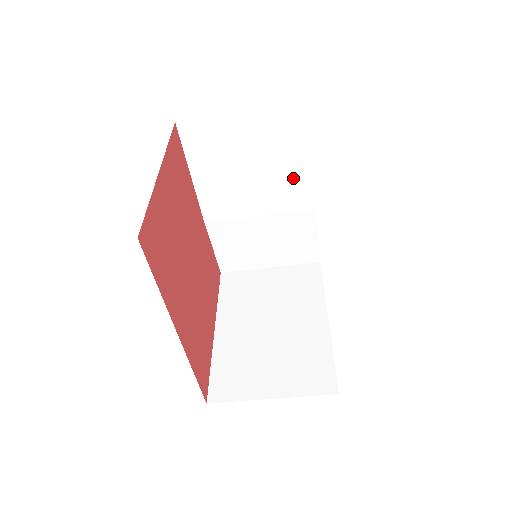
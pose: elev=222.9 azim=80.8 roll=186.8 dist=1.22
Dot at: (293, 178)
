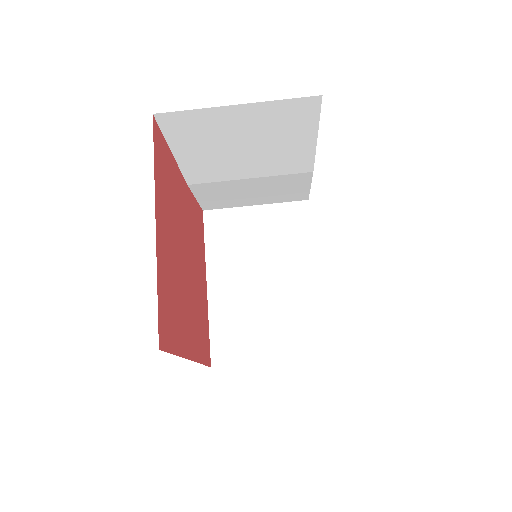
Dot at: (293, 152)
